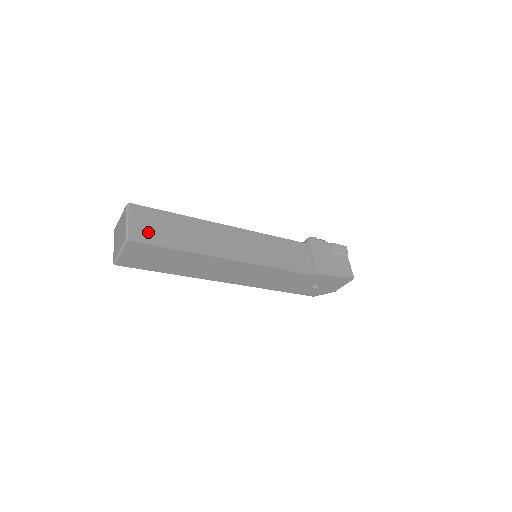
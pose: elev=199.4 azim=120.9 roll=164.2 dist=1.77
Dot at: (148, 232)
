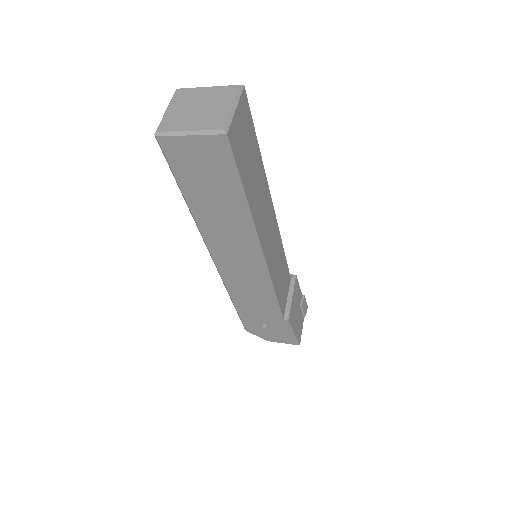
Dot at: (240, 144)
